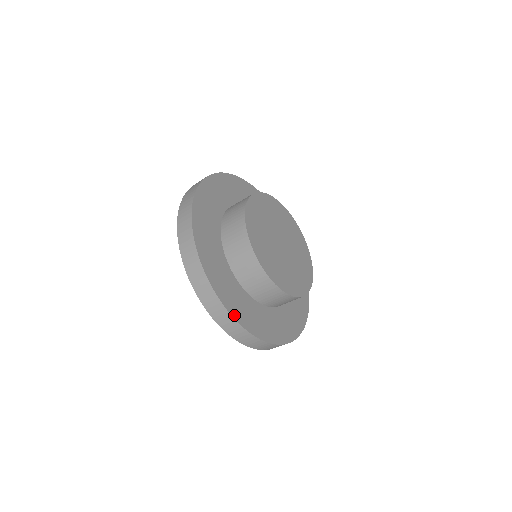
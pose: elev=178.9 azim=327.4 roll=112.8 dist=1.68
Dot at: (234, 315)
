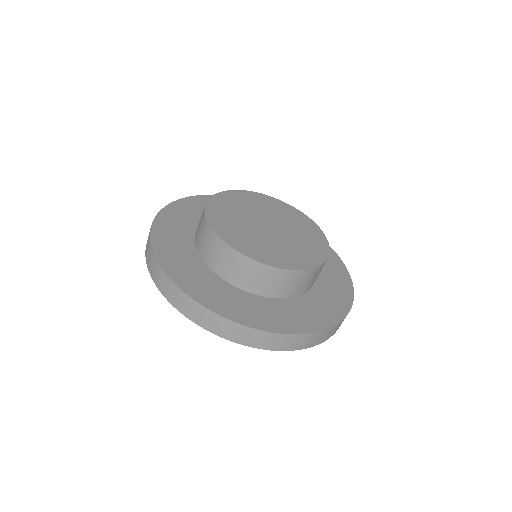
Dot at: (332, 323)
